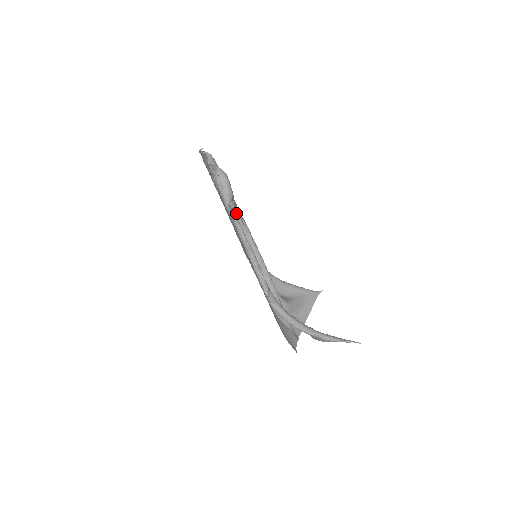
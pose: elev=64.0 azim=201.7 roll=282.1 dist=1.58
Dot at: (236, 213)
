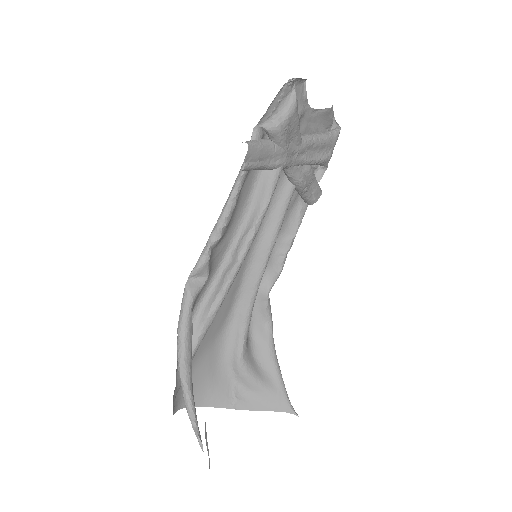
Dot at: (253, 142)
